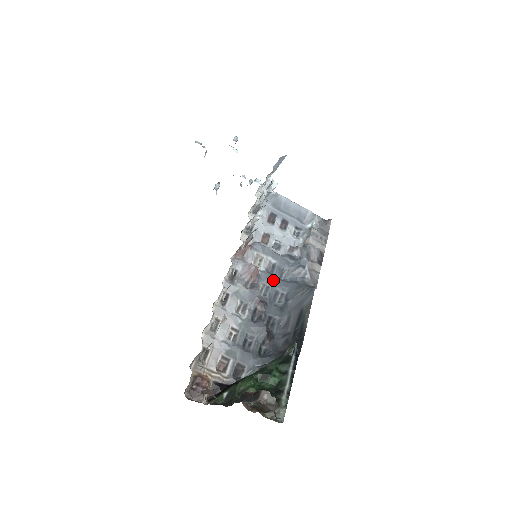
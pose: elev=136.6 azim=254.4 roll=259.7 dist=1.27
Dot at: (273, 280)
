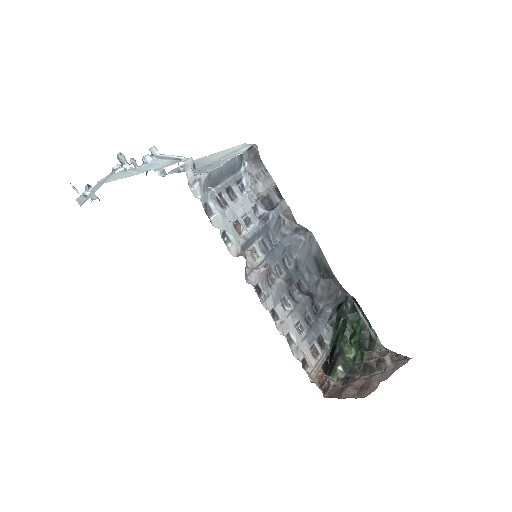
Dot at: (274, 255)
